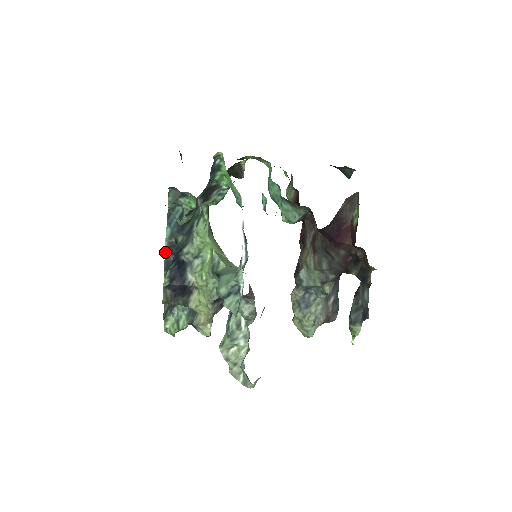
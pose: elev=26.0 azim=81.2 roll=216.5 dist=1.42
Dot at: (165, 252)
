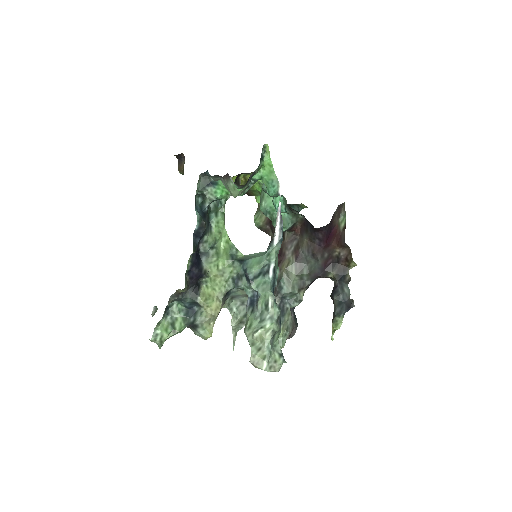
Dot at: (193, 233)
